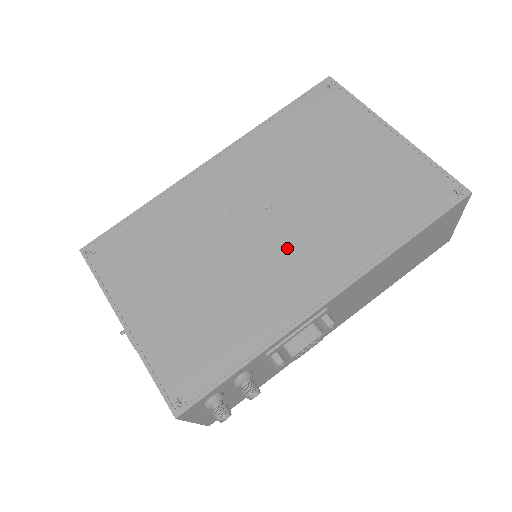
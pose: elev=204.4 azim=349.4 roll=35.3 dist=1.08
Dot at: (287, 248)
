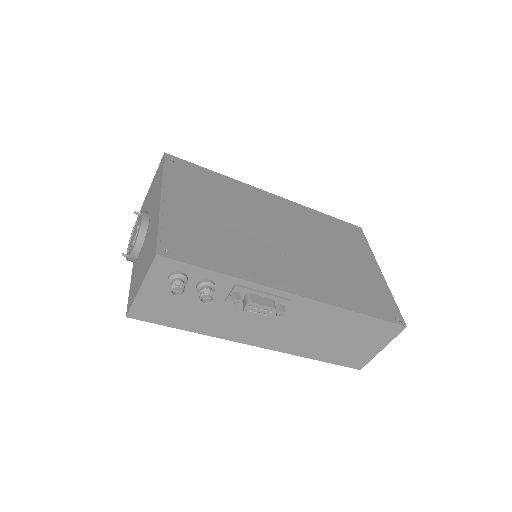
Dot at: (289, 257)
